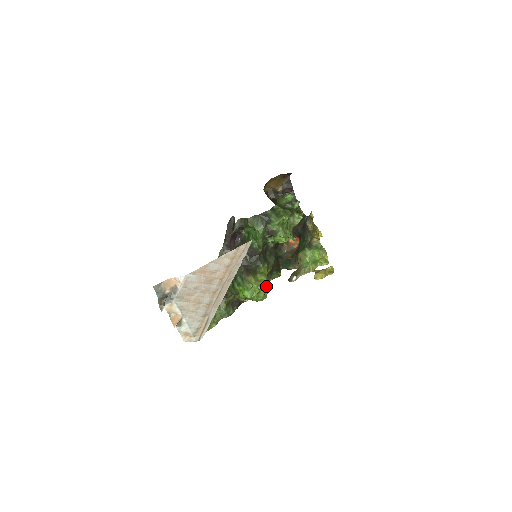
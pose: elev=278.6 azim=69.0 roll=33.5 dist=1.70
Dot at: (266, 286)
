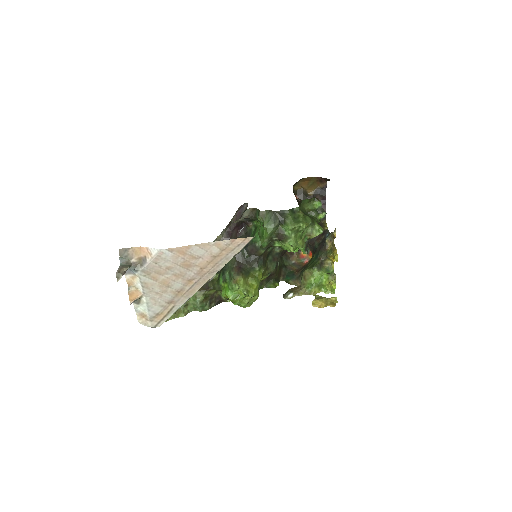
Dot at: (254, 293)
